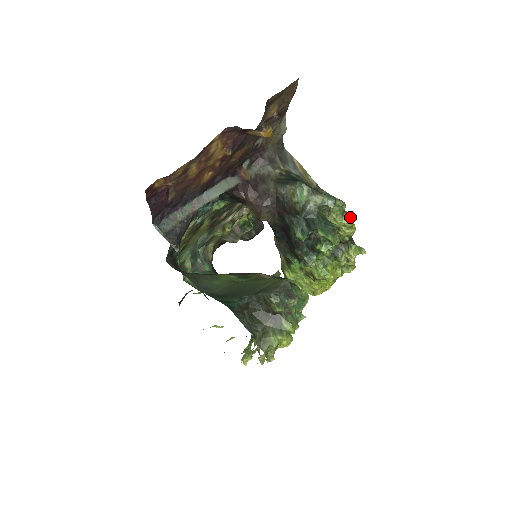
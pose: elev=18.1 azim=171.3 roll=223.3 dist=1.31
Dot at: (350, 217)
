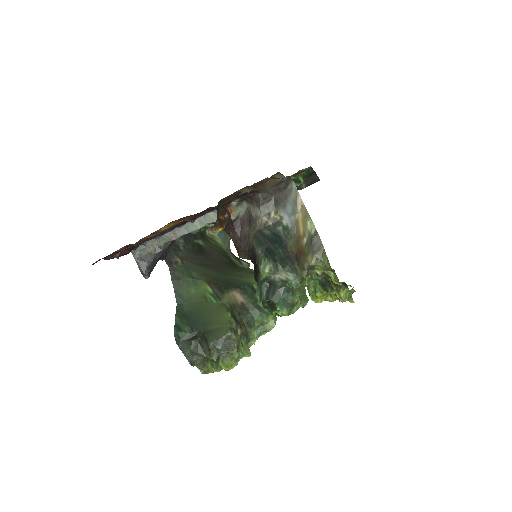
Dot at: (337, 277)
